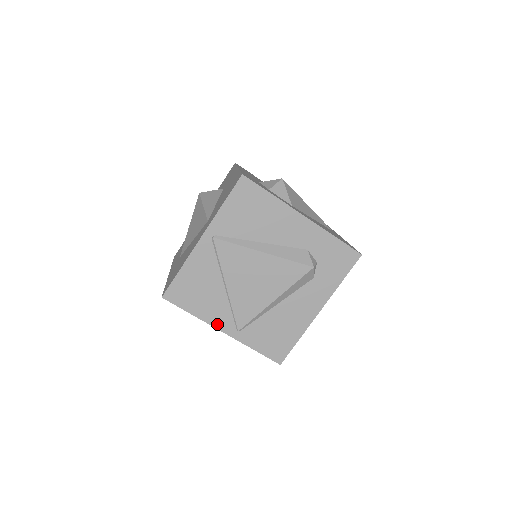
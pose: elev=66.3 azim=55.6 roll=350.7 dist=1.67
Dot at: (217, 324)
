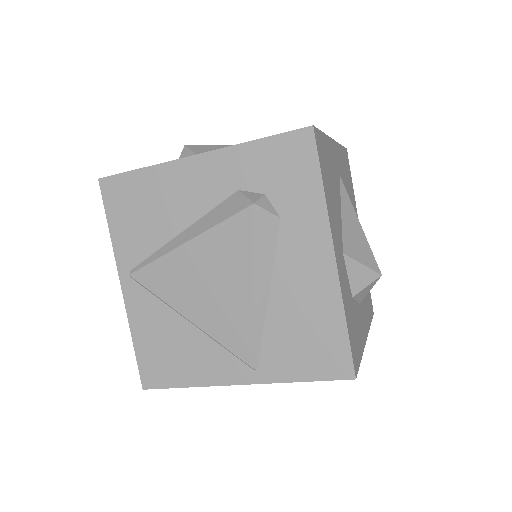
Dot at: (224, 379)
